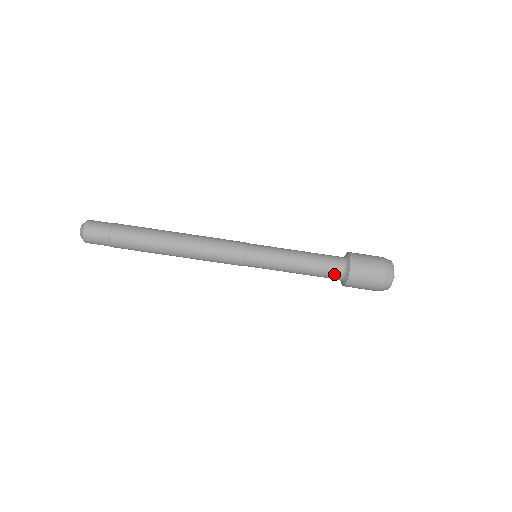
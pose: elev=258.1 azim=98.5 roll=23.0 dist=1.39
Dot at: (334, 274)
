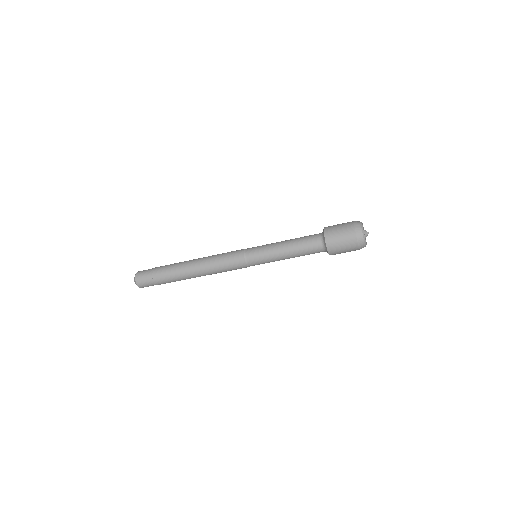
Dot at: (318, 252)
